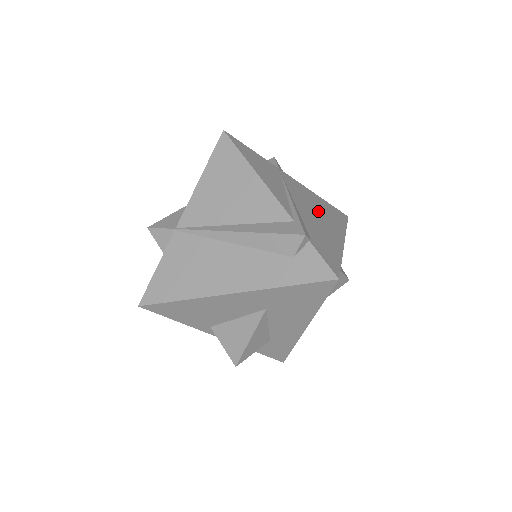
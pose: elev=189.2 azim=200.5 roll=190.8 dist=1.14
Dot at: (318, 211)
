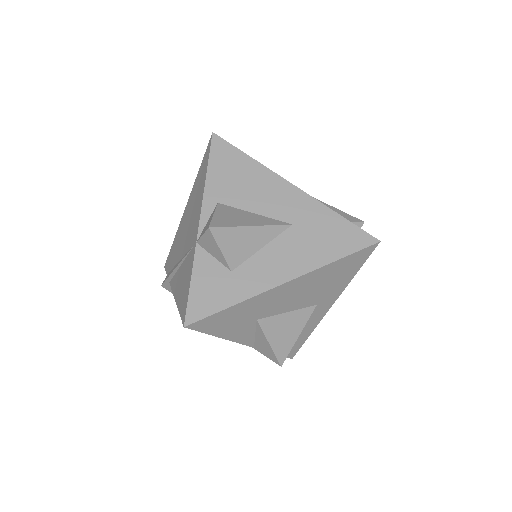
Dot at: occluded
